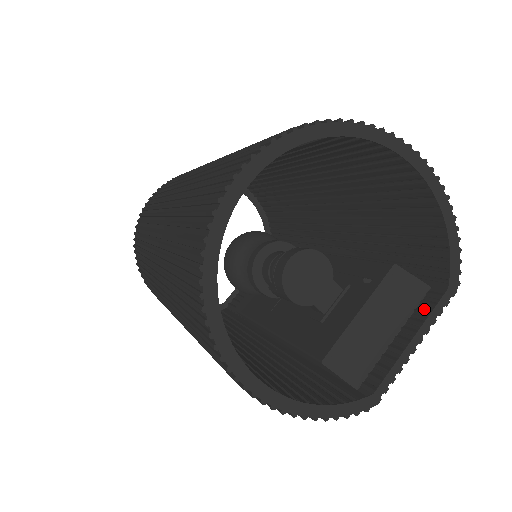
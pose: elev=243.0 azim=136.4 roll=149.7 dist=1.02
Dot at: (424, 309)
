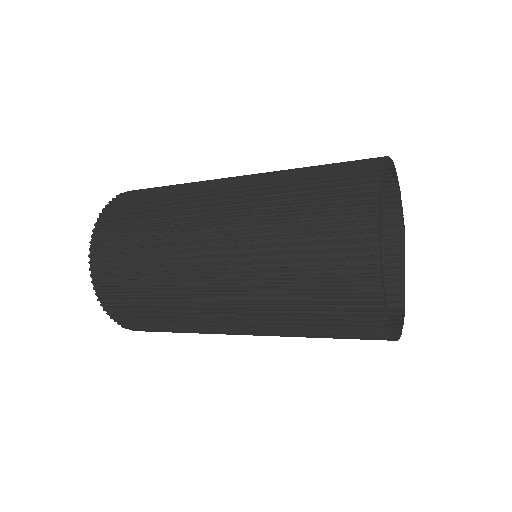
Dot at: (391, 247)
